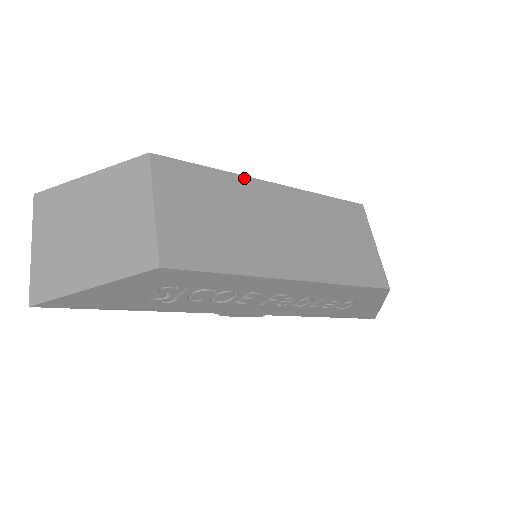
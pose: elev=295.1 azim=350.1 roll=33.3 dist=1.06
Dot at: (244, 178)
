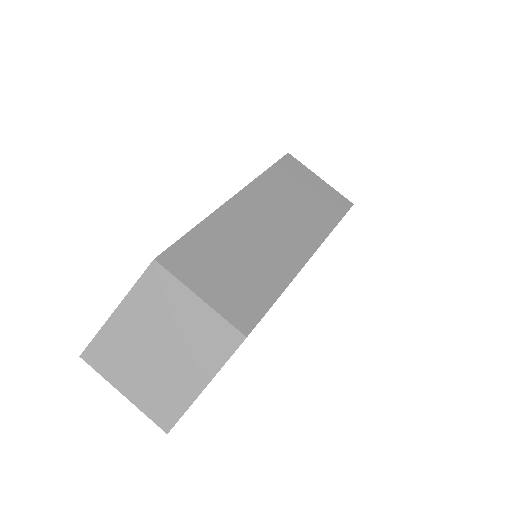
Dot at: (217, 213)
